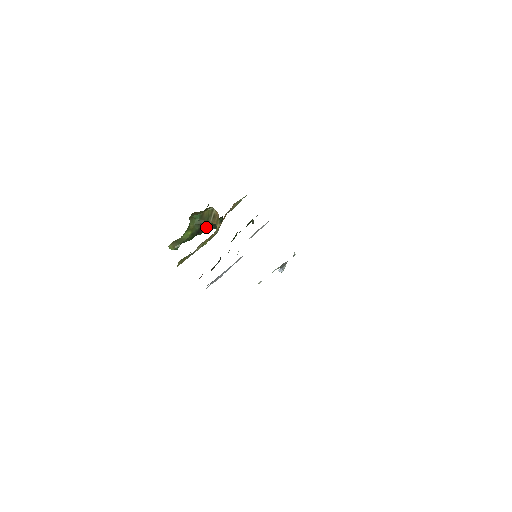
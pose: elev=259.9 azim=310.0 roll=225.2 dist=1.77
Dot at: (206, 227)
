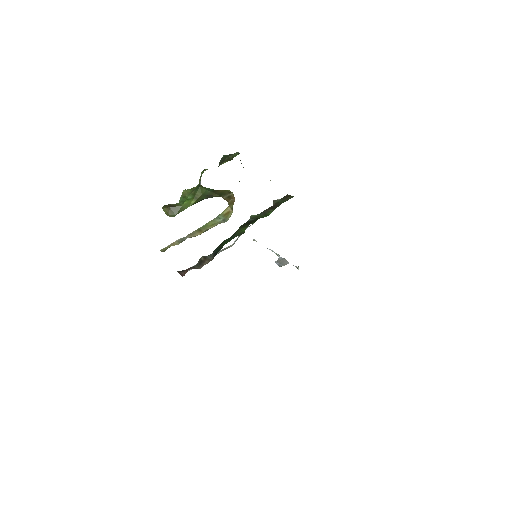
Dot at: occluded
